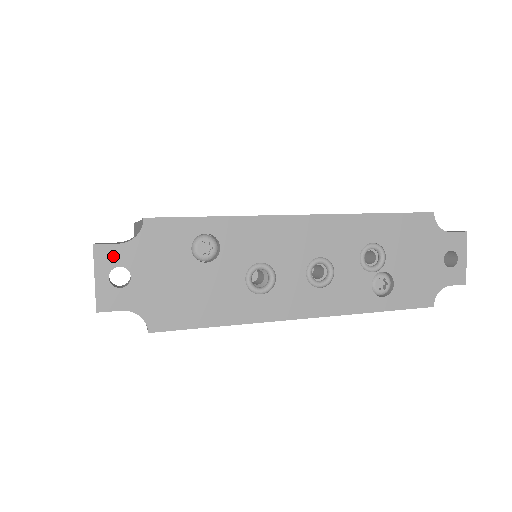
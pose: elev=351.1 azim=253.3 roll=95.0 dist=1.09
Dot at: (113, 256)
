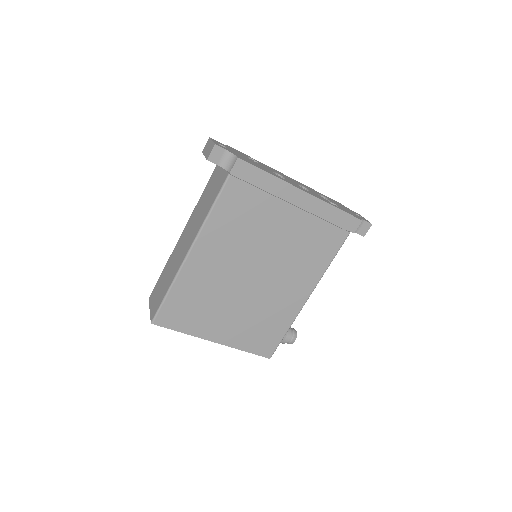
Dot at: (218, 142)
